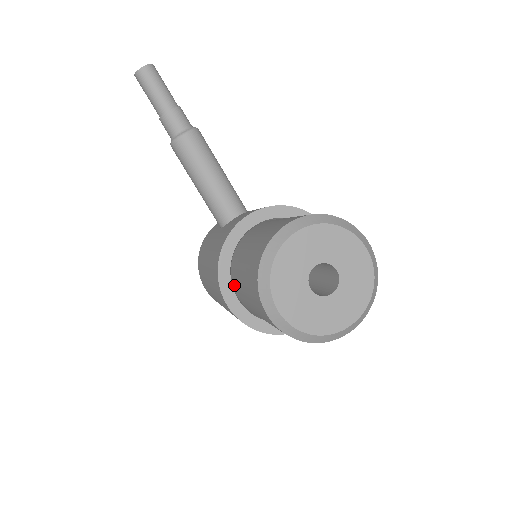
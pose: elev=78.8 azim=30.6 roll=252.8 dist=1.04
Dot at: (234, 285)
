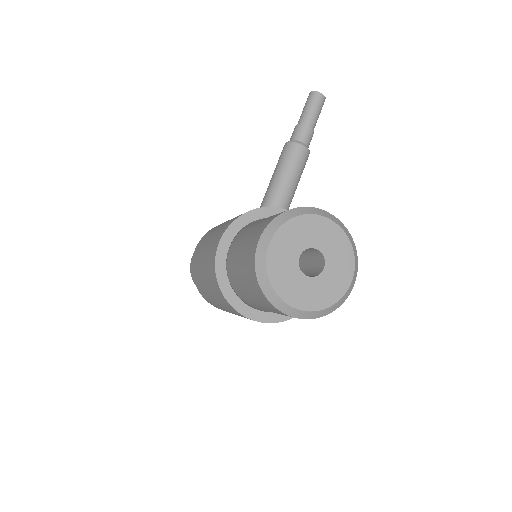
Dot at: (239, 235)
